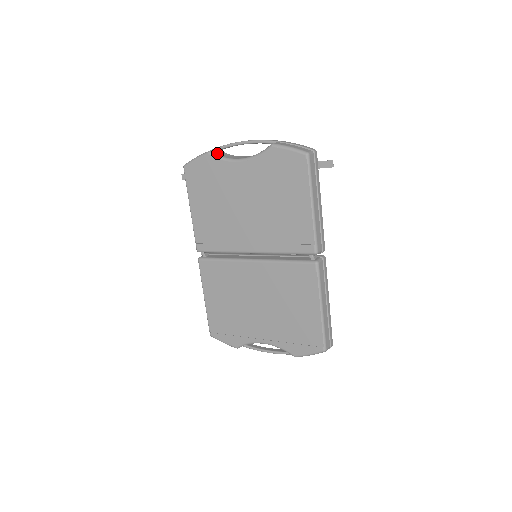
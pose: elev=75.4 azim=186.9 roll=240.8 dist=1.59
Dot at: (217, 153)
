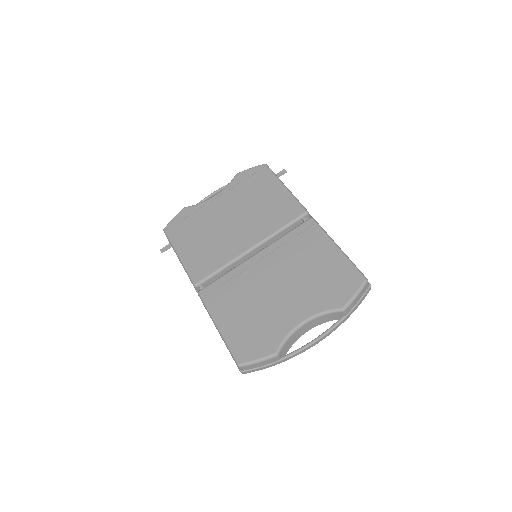
Dot at: occluded
